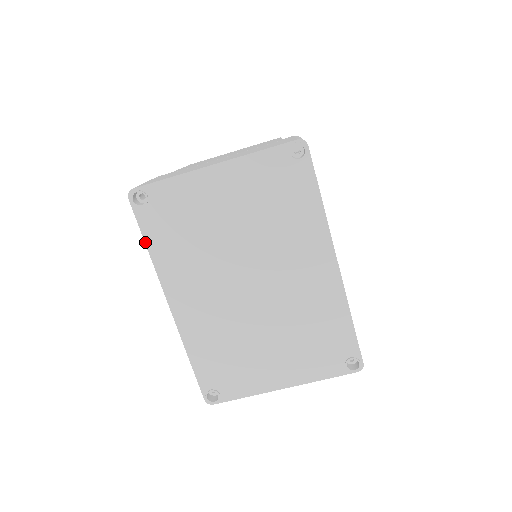
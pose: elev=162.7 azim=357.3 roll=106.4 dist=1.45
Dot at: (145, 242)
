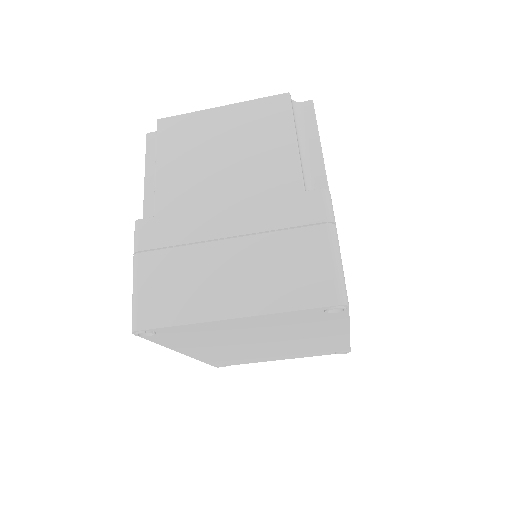
Dot at: occluded
